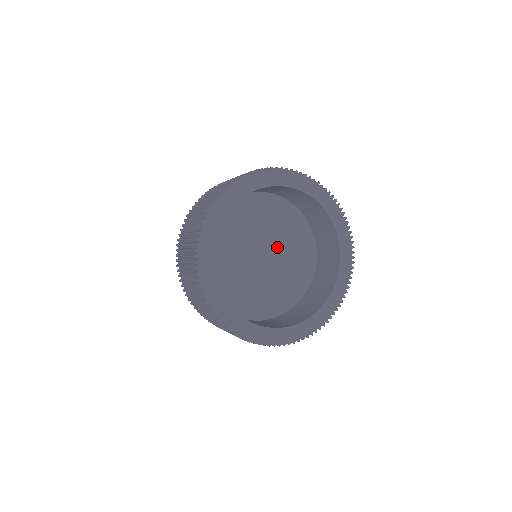
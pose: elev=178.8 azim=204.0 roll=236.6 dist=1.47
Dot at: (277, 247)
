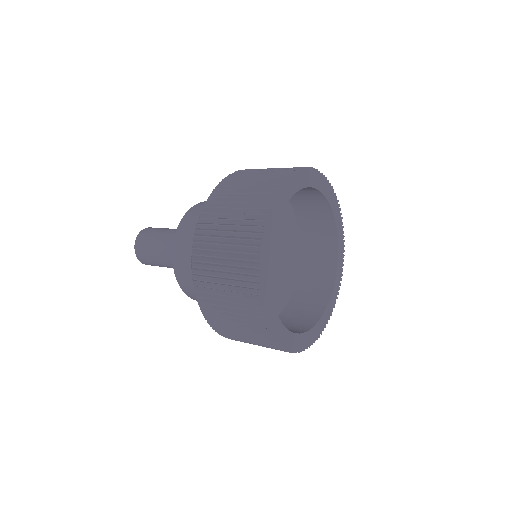
Dot at: (277, 246)
